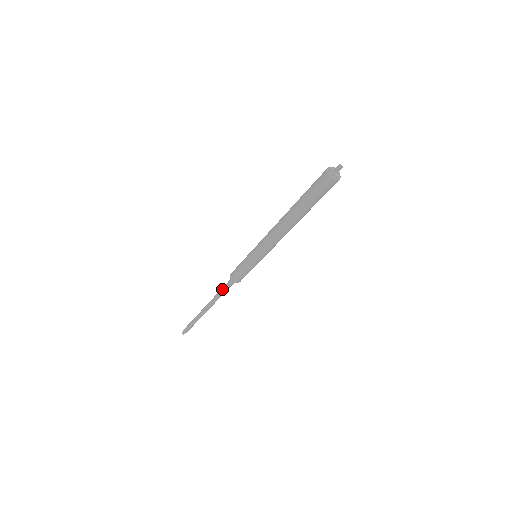
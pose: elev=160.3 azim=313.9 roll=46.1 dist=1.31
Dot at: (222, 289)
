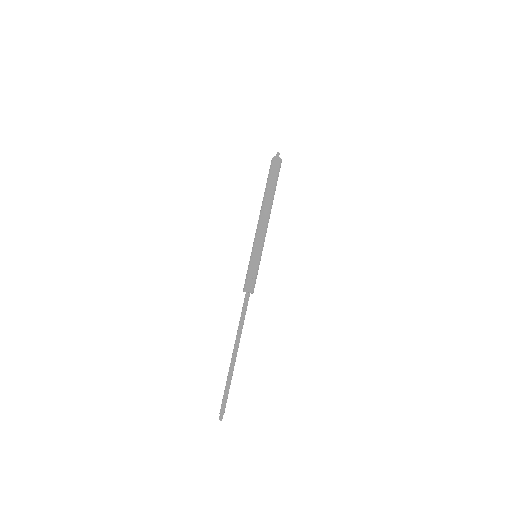
Dot at: (241, 313)
